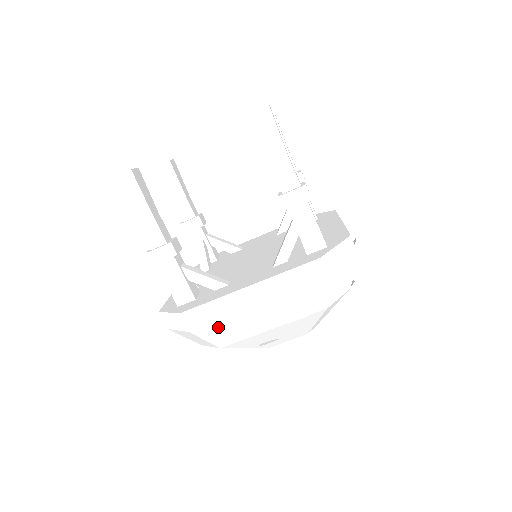
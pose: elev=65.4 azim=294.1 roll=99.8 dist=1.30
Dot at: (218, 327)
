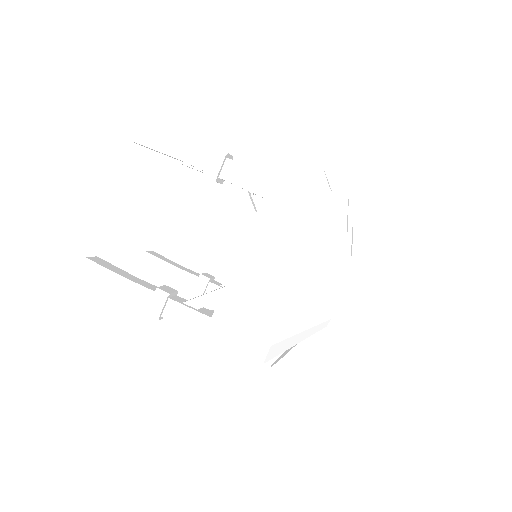
Dot at: (245, 323)
